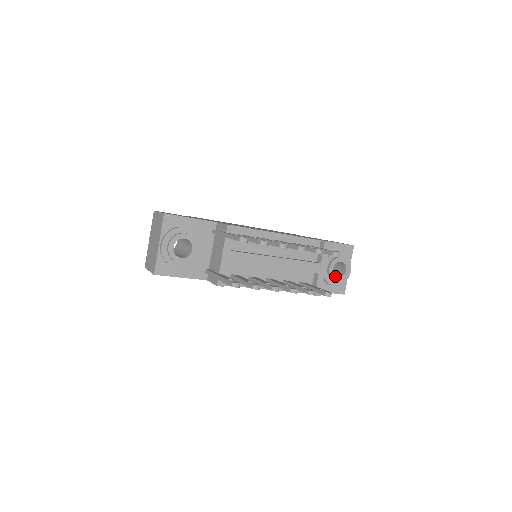
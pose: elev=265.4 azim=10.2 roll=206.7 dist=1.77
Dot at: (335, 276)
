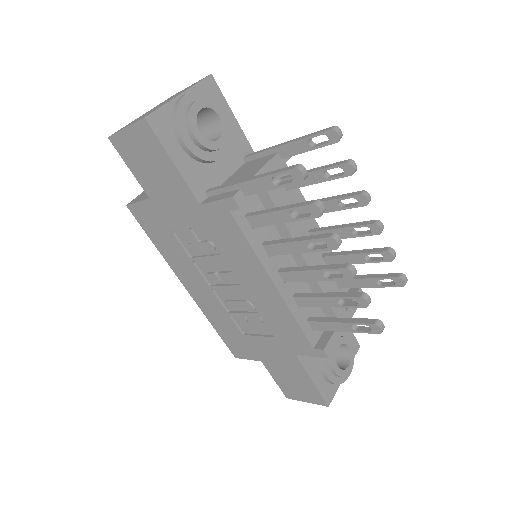
Dot at: occluded
